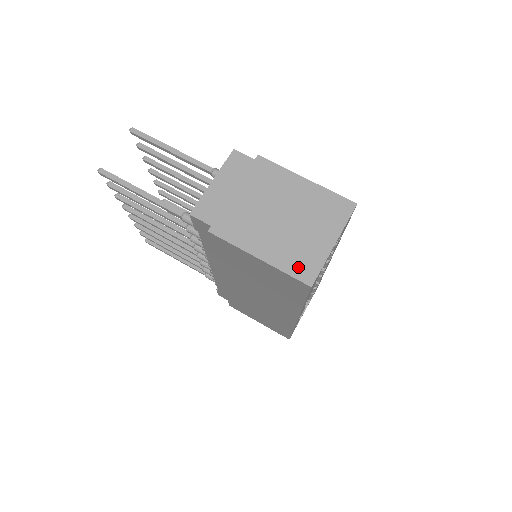
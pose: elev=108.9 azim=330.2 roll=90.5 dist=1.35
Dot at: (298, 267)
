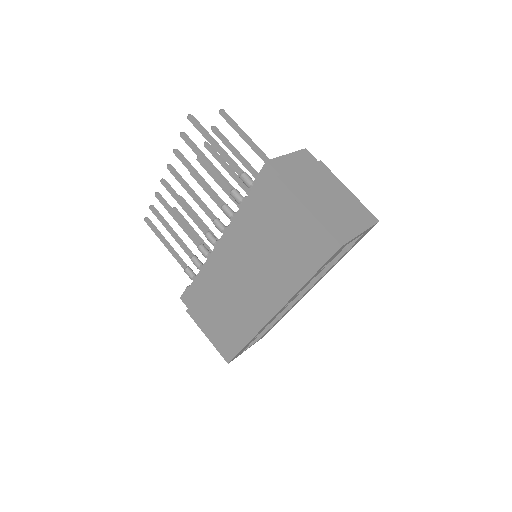
Dot at: (335, 230)
